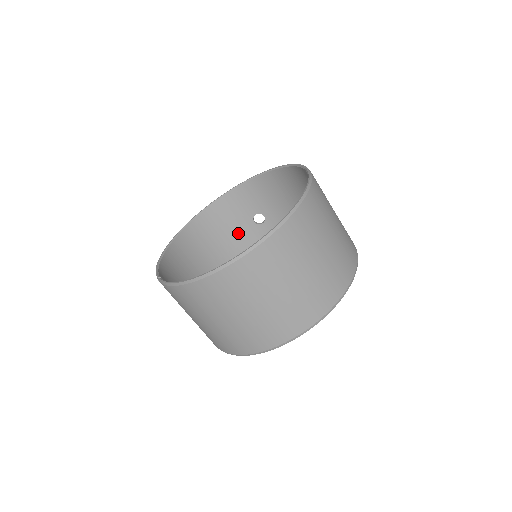
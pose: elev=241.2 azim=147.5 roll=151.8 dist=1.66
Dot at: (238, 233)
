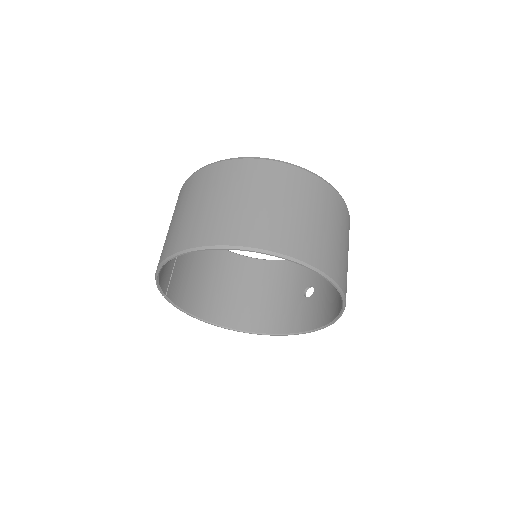
Dot at: (285, 296)
